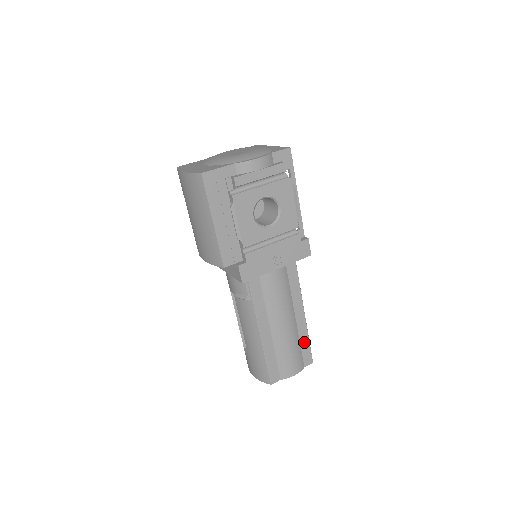
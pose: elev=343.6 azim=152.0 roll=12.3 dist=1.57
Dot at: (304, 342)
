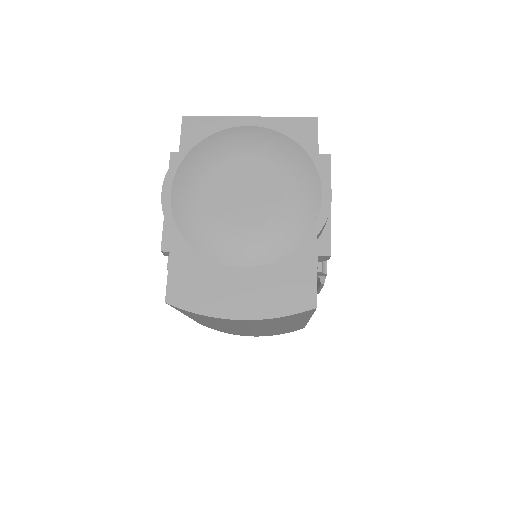
Dot at: occluded
